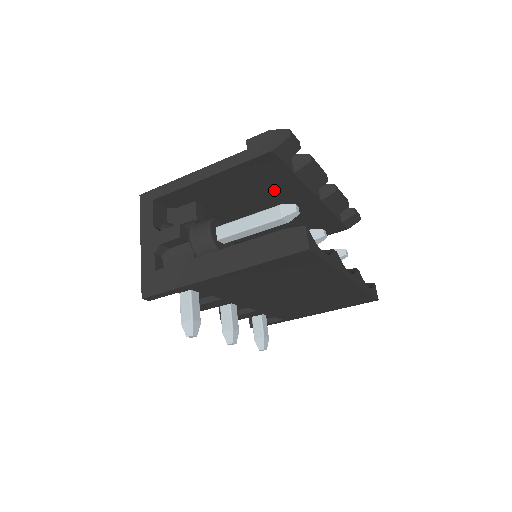
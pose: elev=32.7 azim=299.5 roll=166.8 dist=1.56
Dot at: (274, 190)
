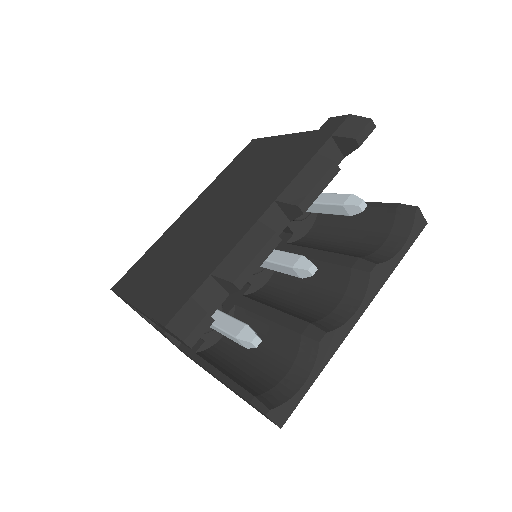
Dot at: occluded
